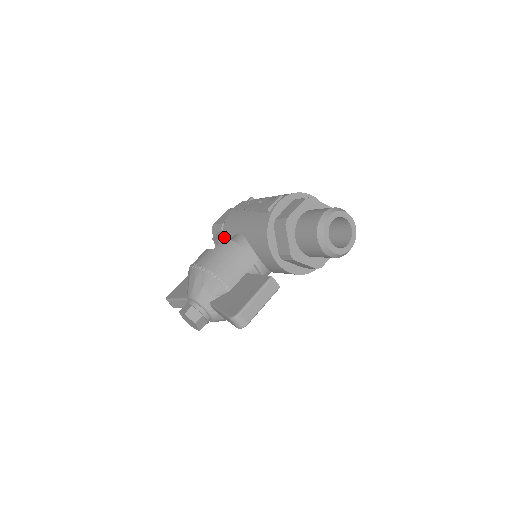
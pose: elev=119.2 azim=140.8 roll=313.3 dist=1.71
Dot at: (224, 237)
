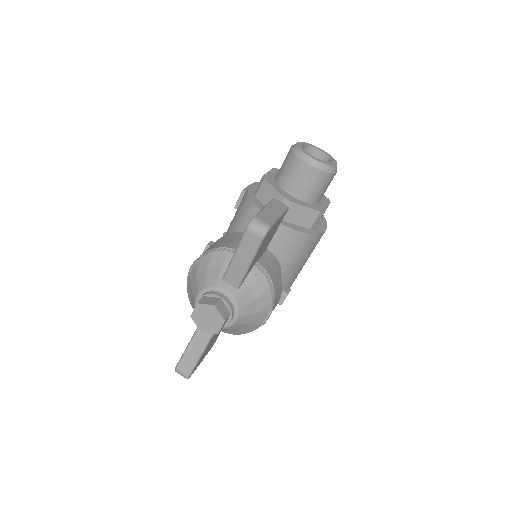
Dot at: occluded
